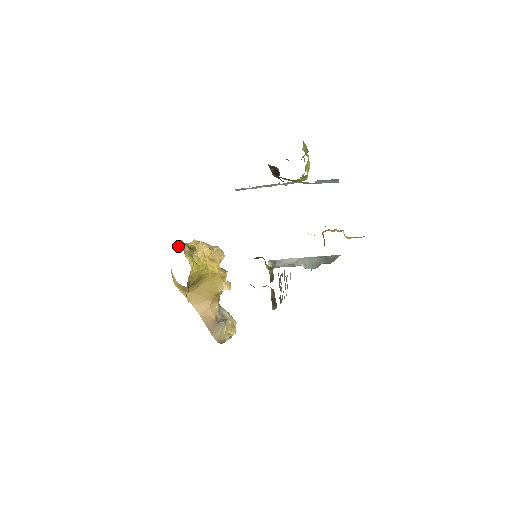
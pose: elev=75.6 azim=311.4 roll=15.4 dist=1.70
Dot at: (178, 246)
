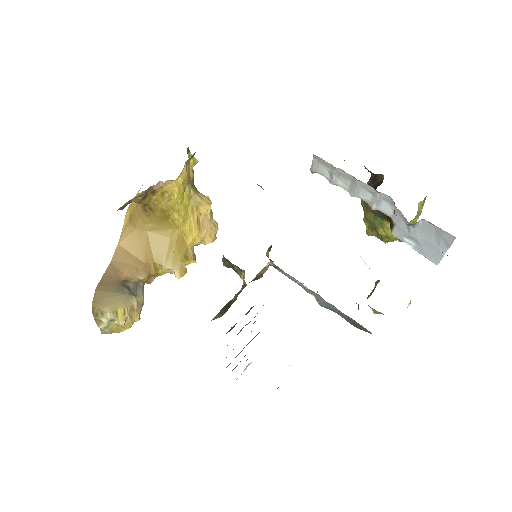
Dot at: (188, 155)
